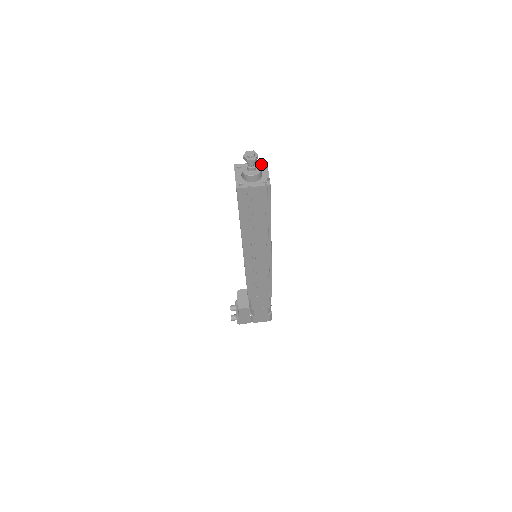
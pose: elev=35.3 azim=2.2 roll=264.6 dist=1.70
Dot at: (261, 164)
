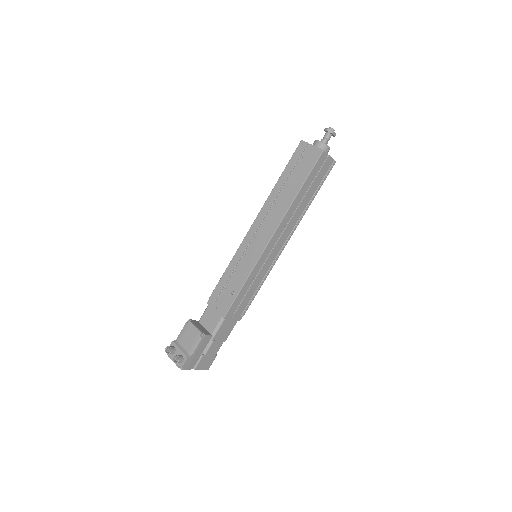
Dot at: occluded
